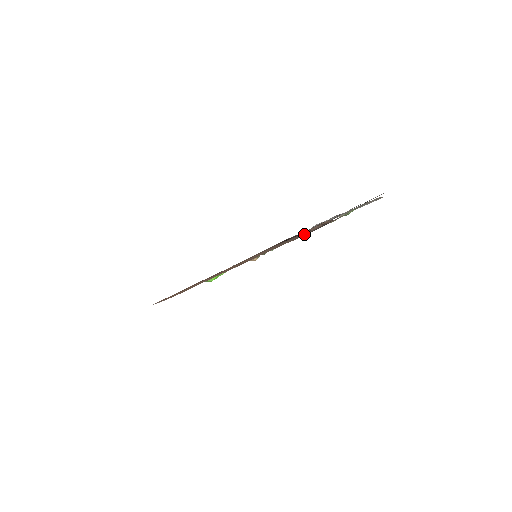
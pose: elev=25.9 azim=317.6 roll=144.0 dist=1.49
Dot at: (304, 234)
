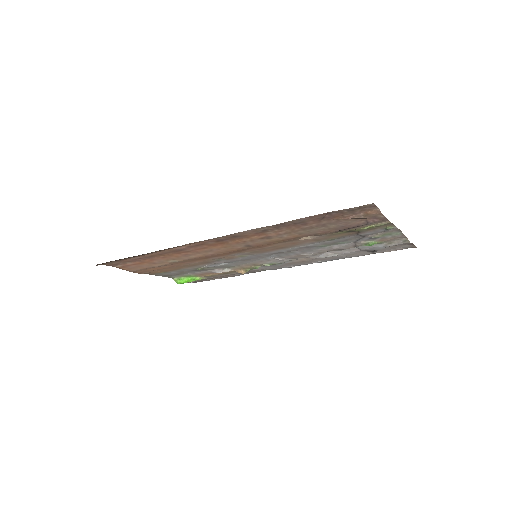
Dot at: (337, 227)
